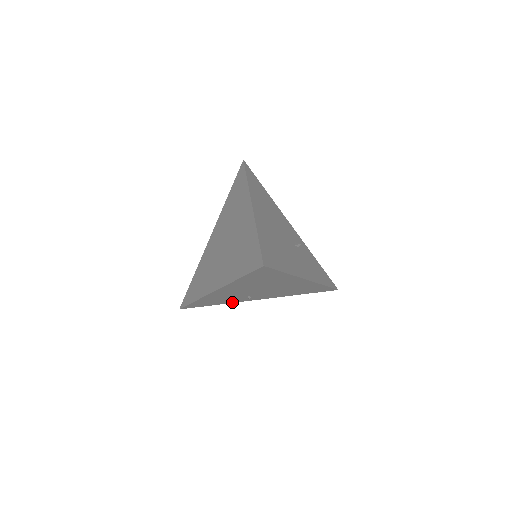
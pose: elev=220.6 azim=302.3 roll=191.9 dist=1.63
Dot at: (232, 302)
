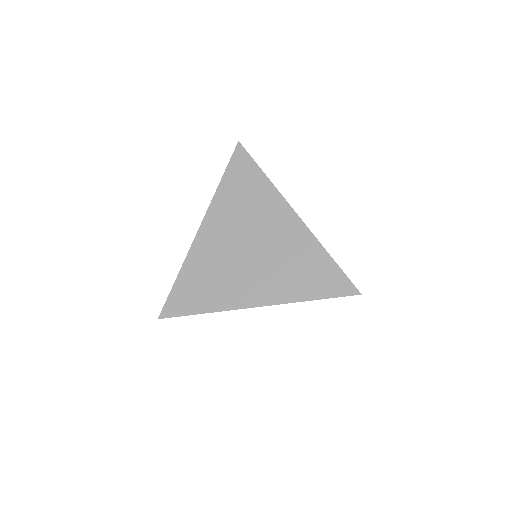
Dot at: occluded
